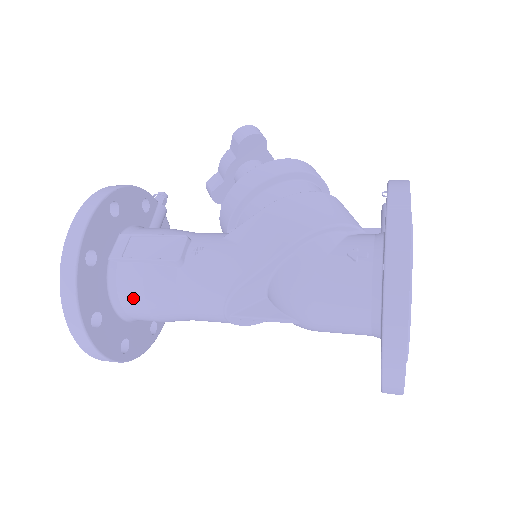
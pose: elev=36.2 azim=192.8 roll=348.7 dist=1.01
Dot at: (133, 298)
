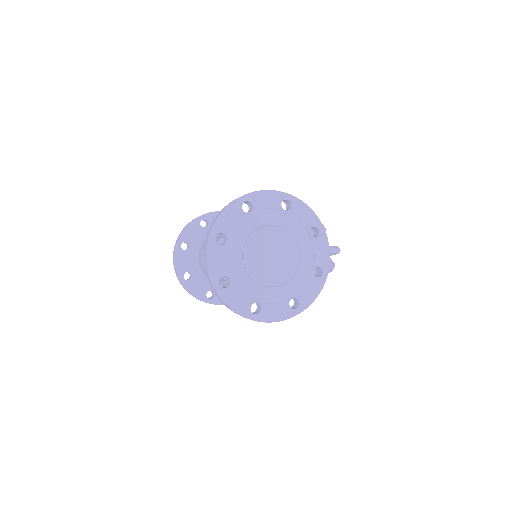
Dot at: (202, 247)
